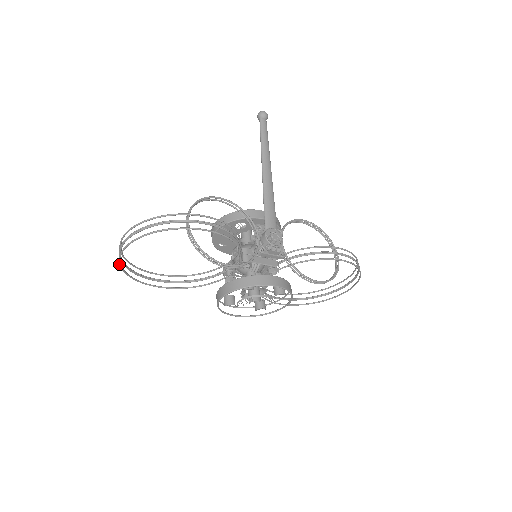
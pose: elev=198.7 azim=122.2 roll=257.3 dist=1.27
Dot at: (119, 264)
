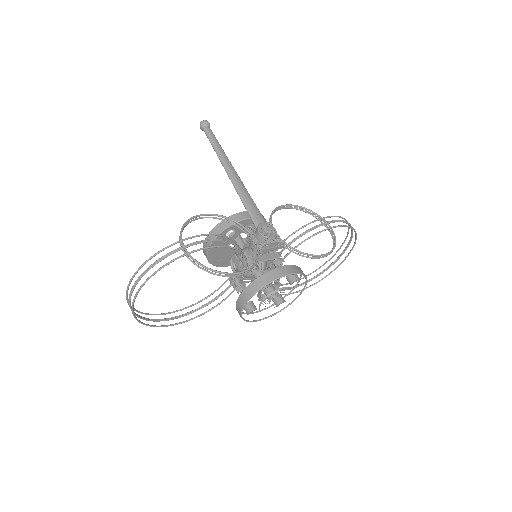
Dot at: occluded
